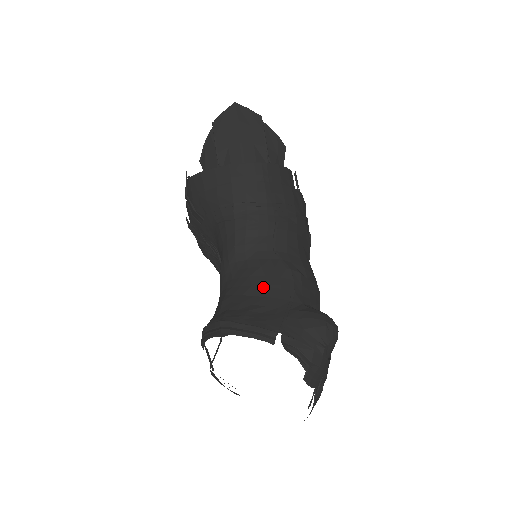
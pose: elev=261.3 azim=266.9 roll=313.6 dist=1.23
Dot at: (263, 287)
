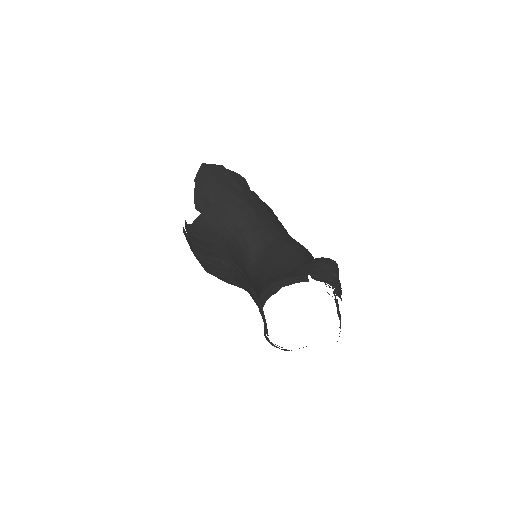
Dot at: (282, 259)
